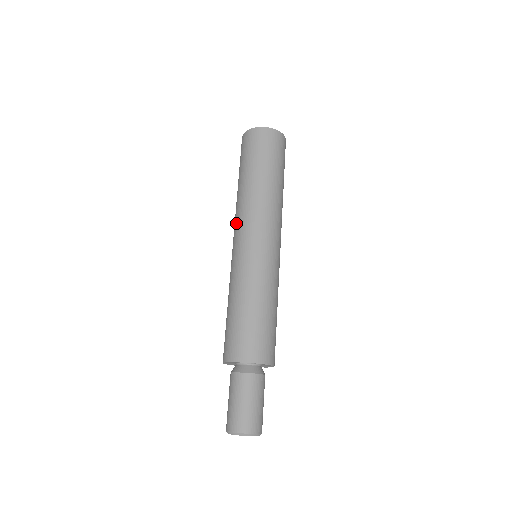
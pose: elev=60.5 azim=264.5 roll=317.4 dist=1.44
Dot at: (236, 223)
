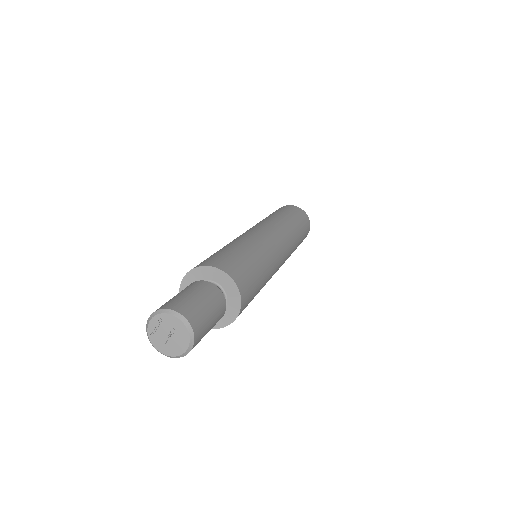
Dot at: occluded
